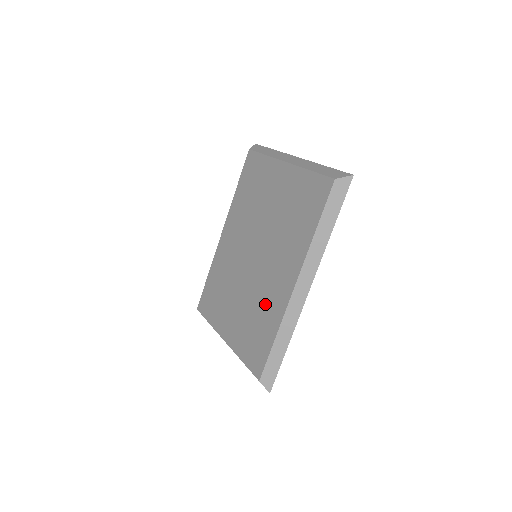
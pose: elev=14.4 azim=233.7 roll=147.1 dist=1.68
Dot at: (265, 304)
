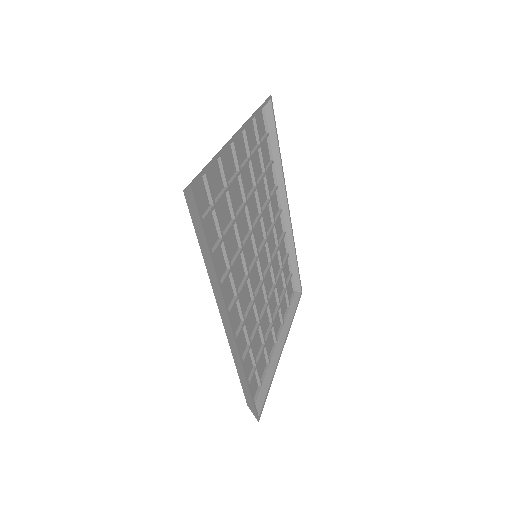
Dot at: occluded
